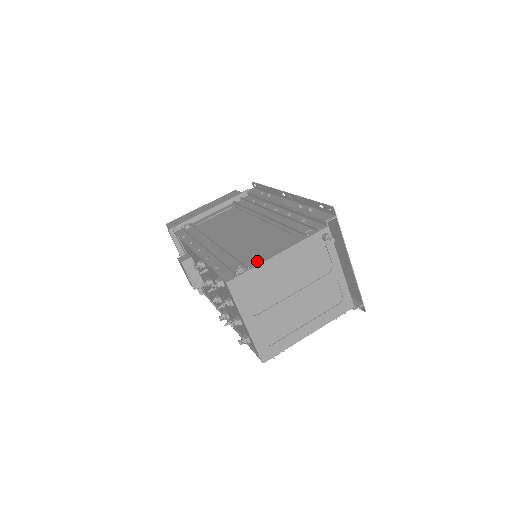
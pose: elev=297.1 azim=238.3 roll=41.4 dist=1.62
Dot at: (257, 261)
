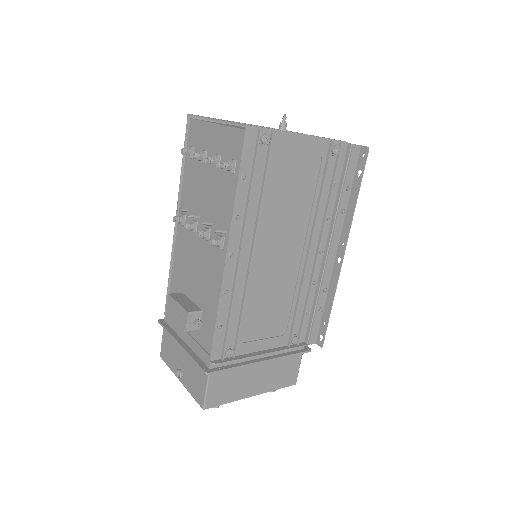
Dot at: occluded
